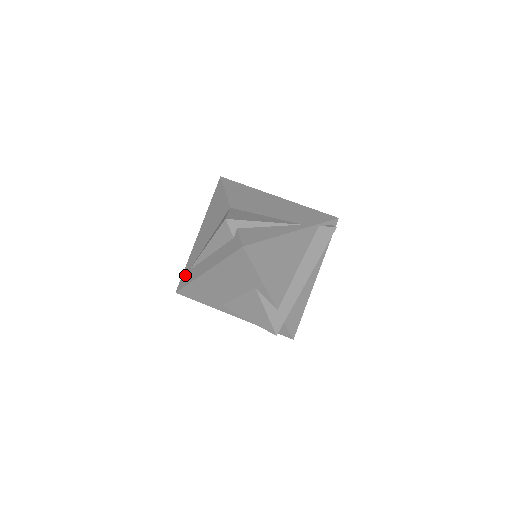
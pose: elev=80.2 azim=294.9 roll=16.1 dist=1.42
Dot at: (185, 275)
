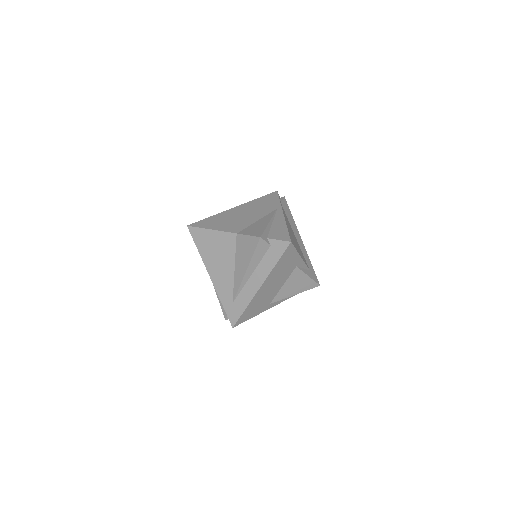
Dot at: (231, 309)
